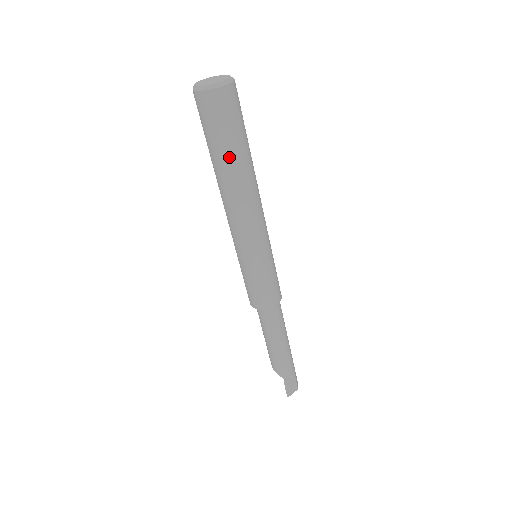
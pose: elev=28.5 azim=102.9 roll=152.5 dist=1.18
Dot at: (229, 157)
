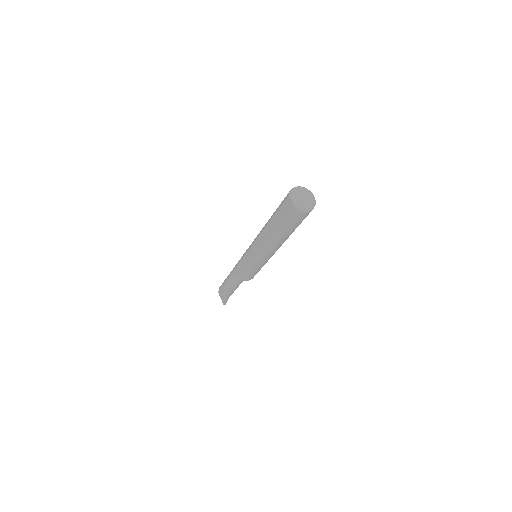
Dot at: (292, 232)
